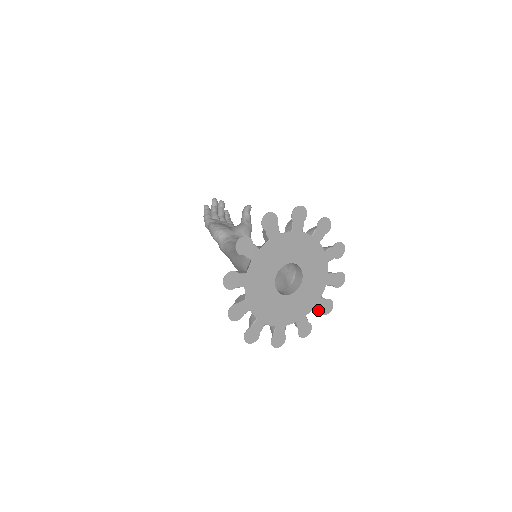
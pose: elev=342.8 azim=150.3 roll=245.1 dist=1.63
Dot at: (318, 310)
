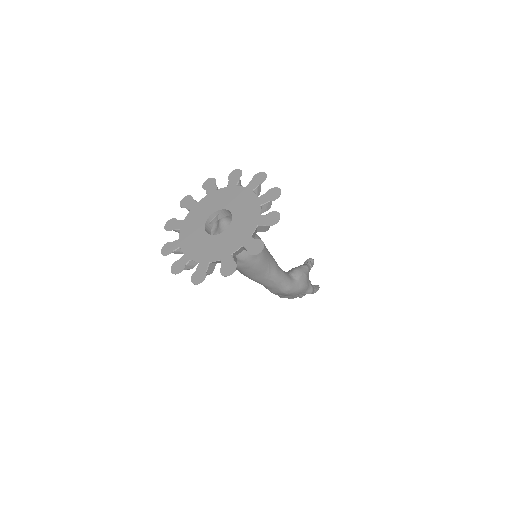
Dot at: (264, 226)
